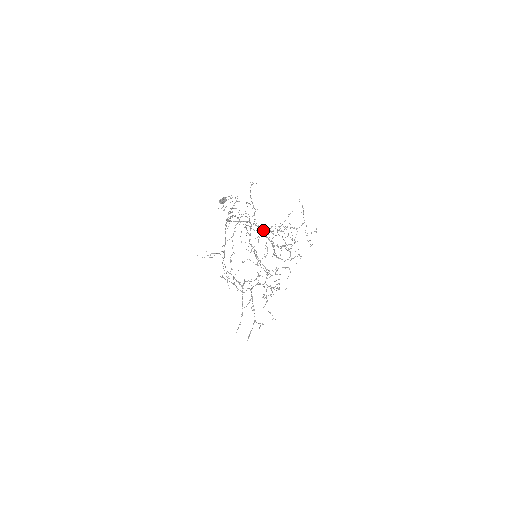
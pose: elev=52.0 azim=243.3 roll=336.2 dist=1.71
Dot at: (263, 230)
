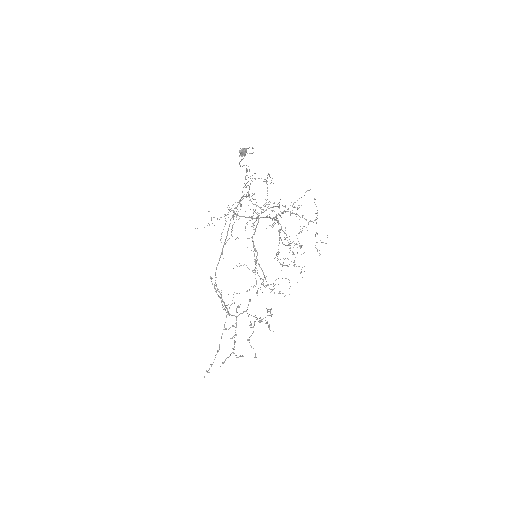
Dot at: (274, 206)
